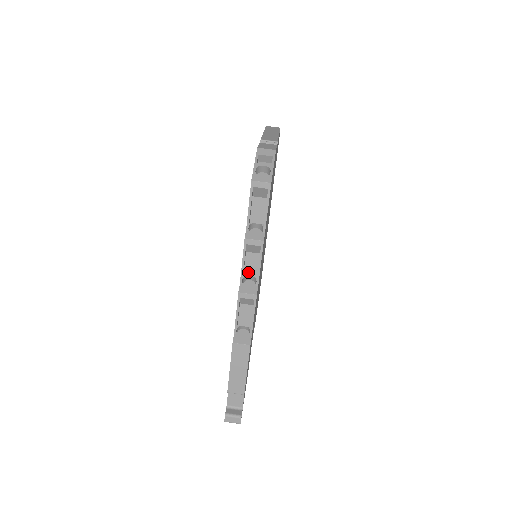
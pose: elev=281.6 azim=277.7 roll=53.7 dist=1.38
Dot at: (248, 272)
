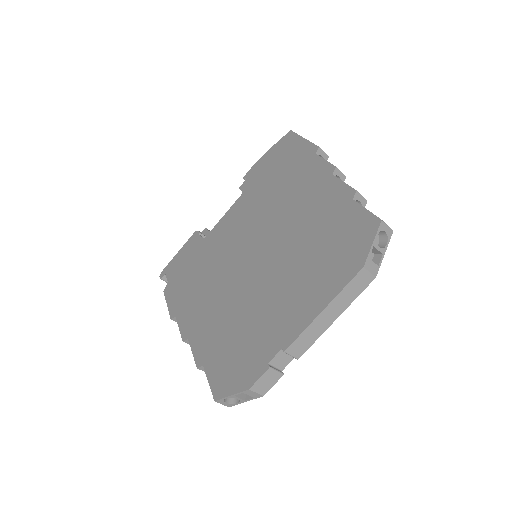
Dot at: occluded
